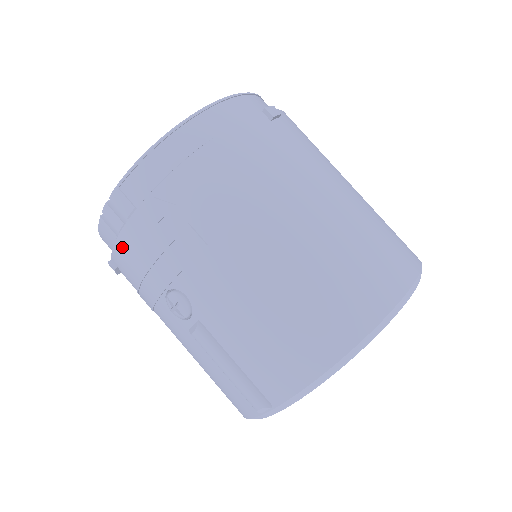
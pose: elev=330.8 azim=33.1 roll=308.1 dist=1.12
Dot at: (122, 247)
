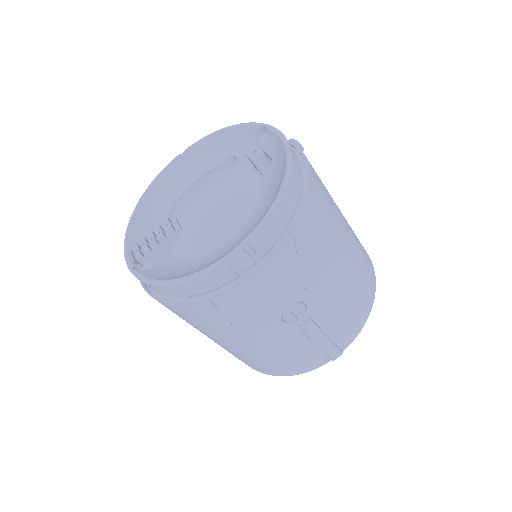
Dot at: (253, 284)
